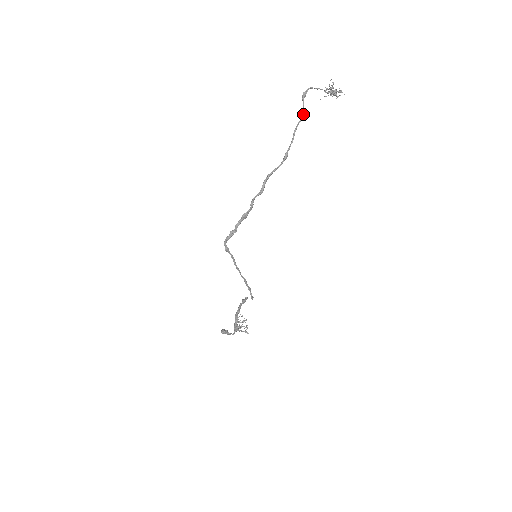
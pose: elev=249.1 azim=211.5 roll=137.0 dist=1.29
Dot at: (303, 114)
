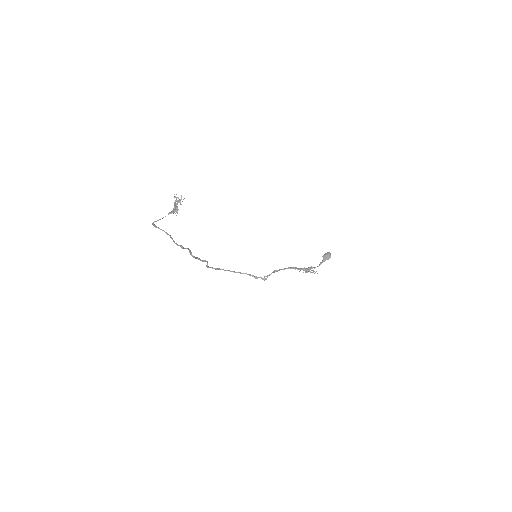
Dot at: (165, 232)
